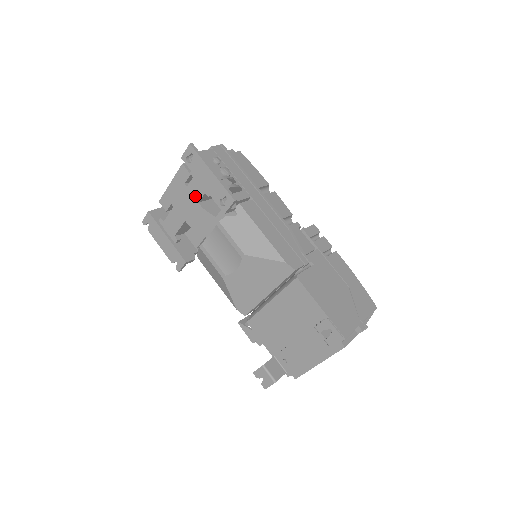
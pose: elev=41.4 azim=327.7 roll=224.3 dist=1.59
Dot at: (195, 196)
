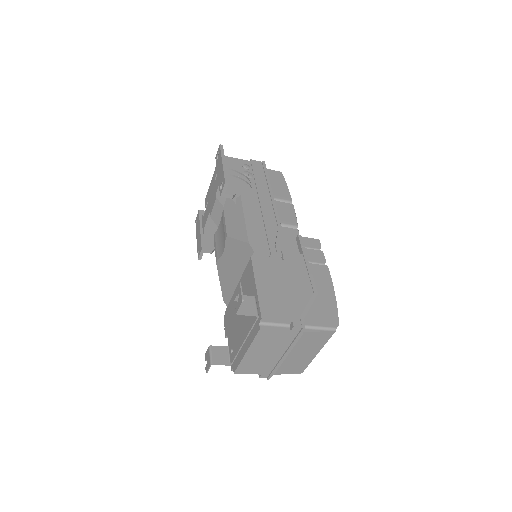
Dot at: (216, 188)
